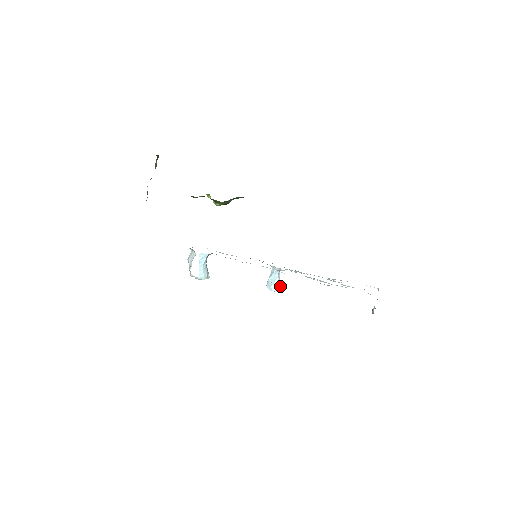
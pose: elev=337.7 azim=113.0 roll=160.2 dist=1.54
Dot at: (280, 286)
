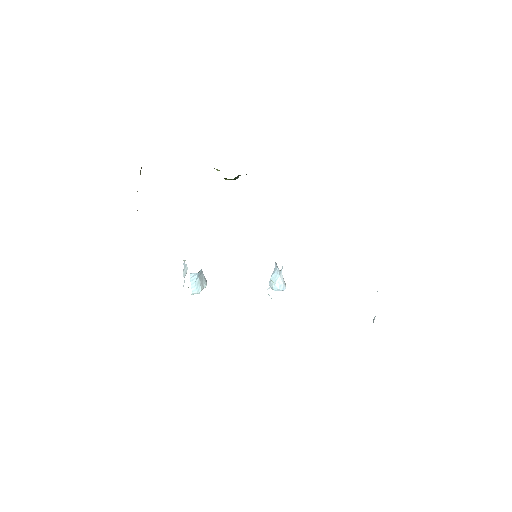
Dot at: (281, 286)
